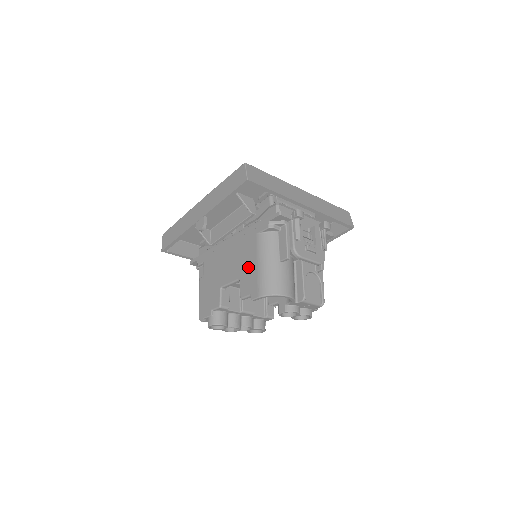
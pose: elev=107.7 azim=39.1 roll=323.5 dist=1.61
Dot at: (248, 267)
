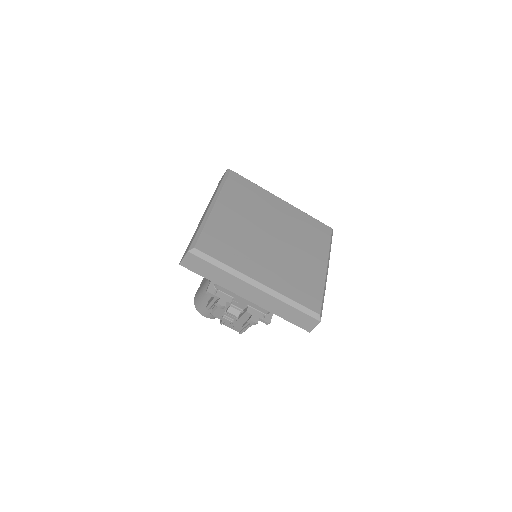
Dot at: occluded
